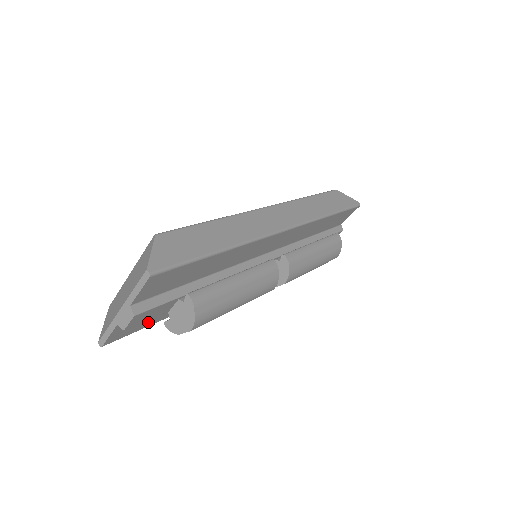
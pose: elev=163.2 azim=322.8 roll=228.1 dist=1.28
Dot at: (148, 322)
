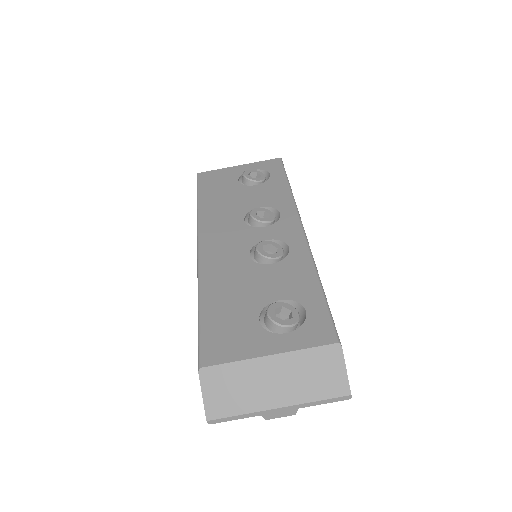
Dot at: occluded
